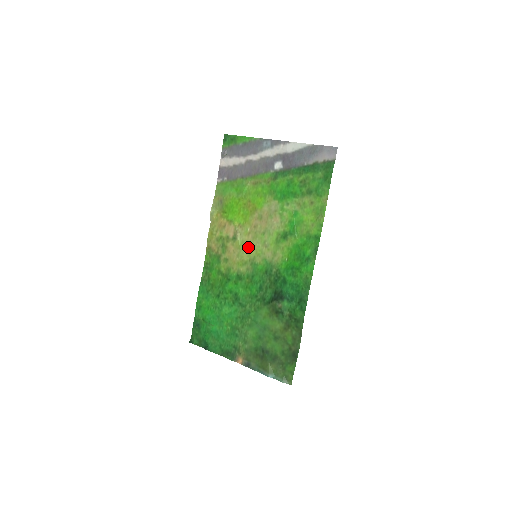
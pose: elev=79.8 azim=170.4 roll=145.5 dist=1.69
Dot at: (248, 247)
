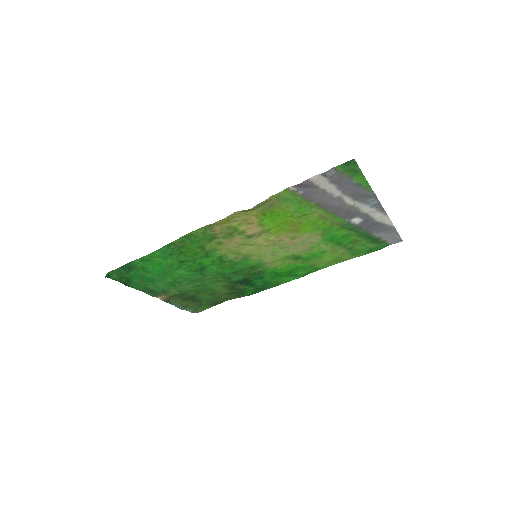
Dot at: (256, 248)
